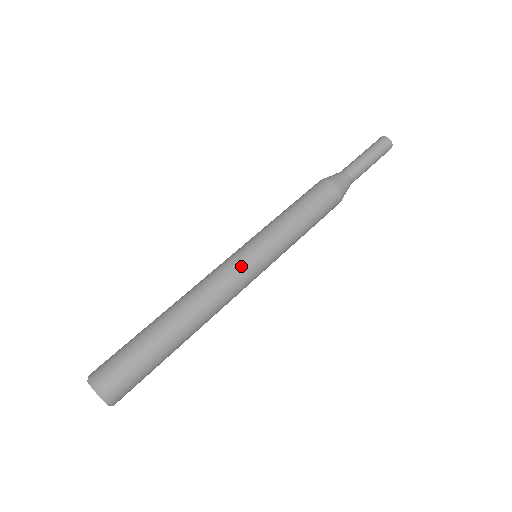
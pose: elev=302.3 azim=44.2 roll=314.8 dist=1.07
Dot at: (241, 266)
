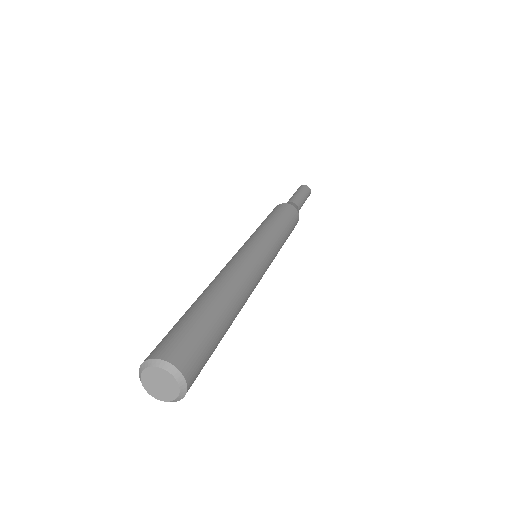
Dot at: (253, 253)
